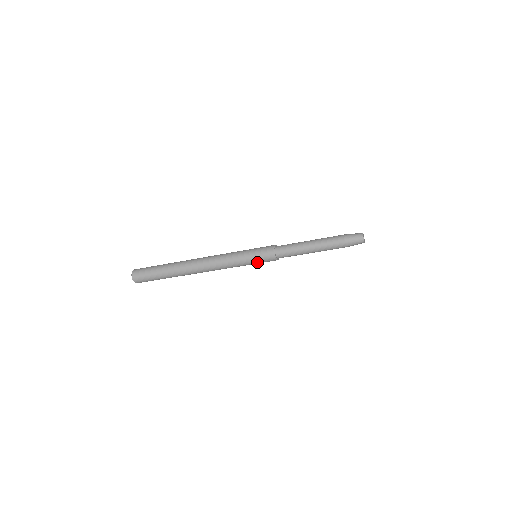
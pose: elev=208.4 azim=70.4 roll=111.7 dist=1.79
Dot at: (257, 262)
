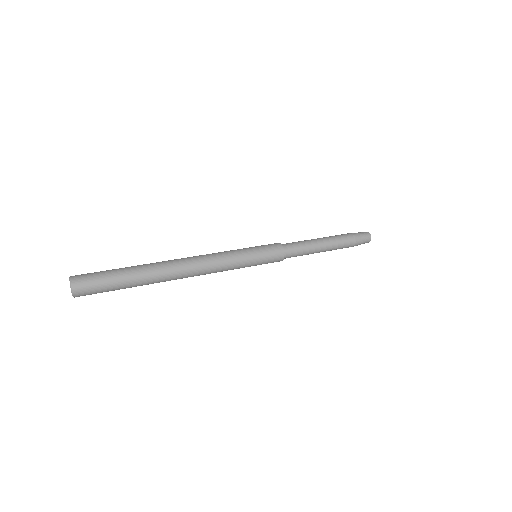
Dot at: occluded
